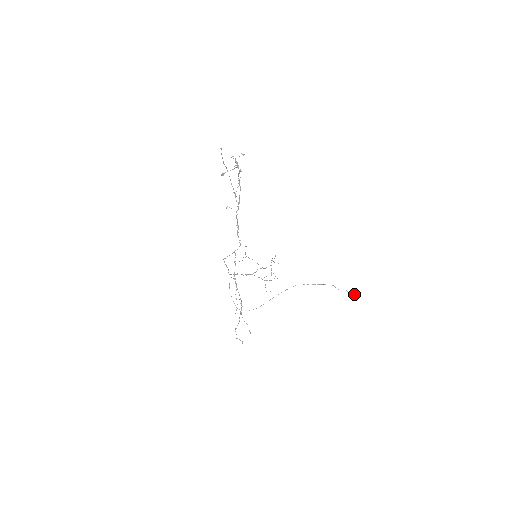
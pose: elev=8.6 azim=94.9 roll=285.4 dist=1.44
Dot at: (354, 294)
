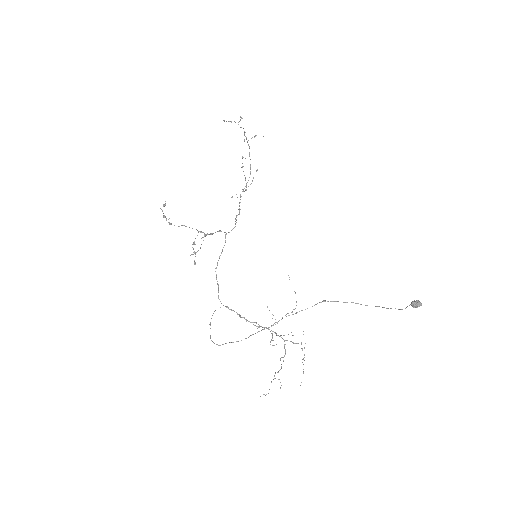
Dot at: (411, 302)
